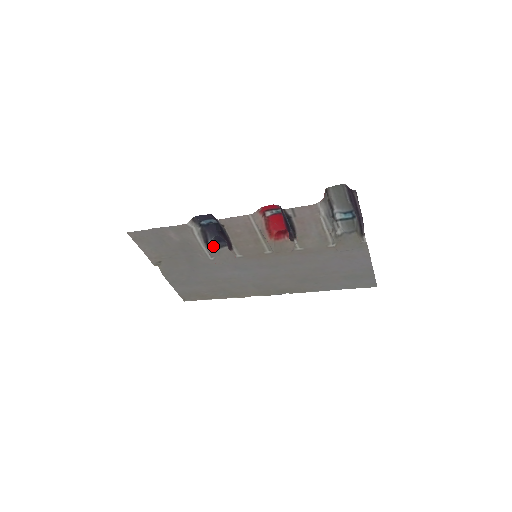
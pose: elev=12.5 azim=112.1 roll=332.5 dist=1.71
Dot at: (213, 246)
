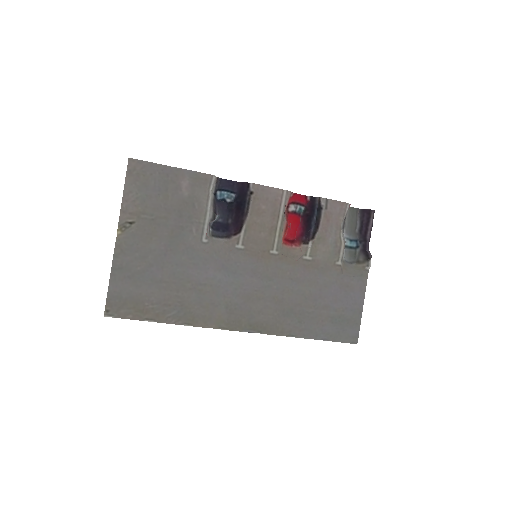
Dot at: (209, 230)
